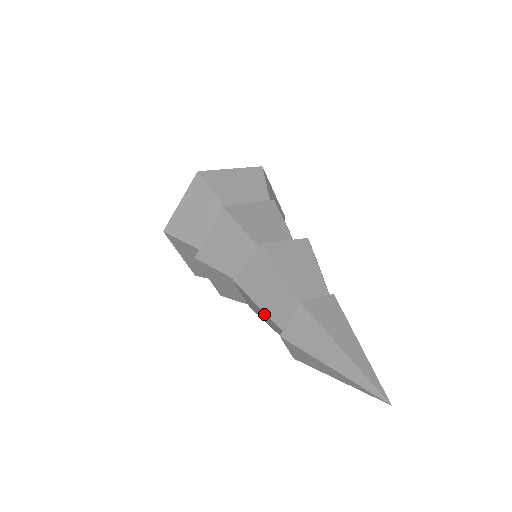
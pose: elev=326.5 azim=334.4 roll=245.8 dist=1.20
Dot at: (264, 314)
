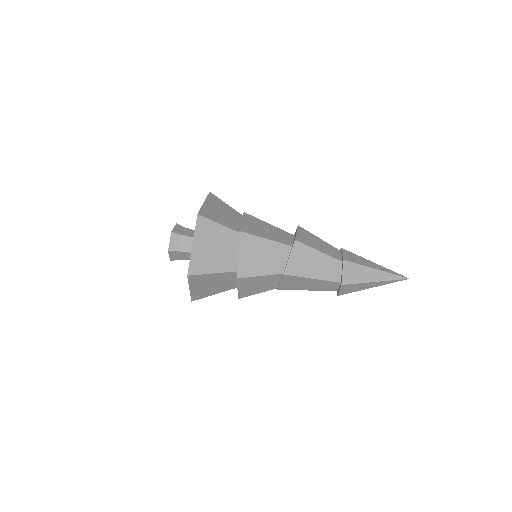
Dot at: (315, 282)
